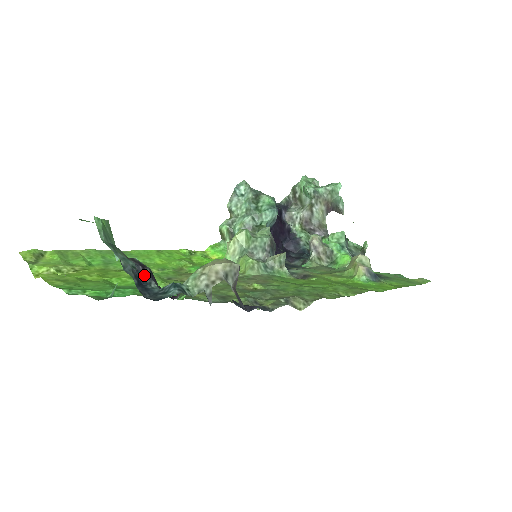
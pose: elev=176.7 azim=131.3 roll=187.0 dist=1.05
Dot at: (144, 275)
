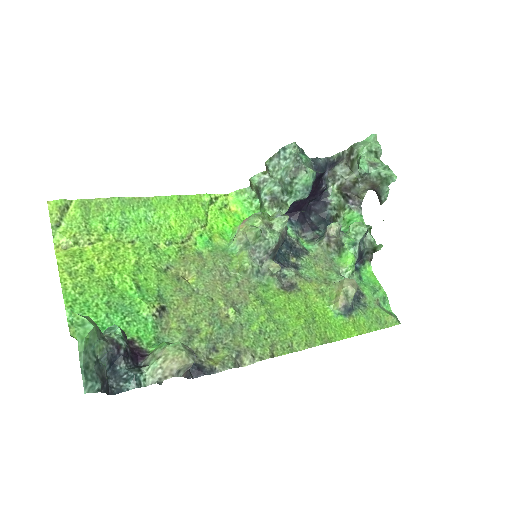
Dot at: (117, 356)
